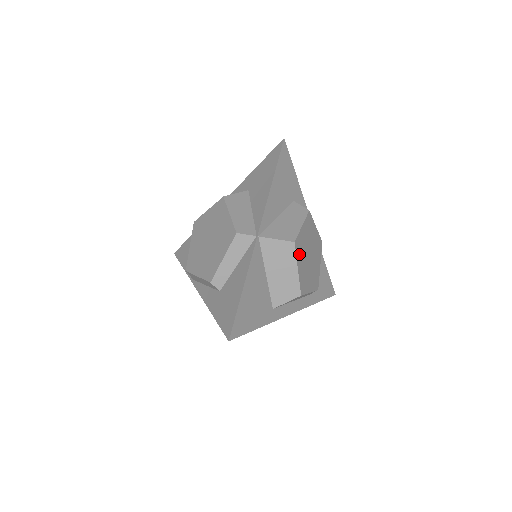
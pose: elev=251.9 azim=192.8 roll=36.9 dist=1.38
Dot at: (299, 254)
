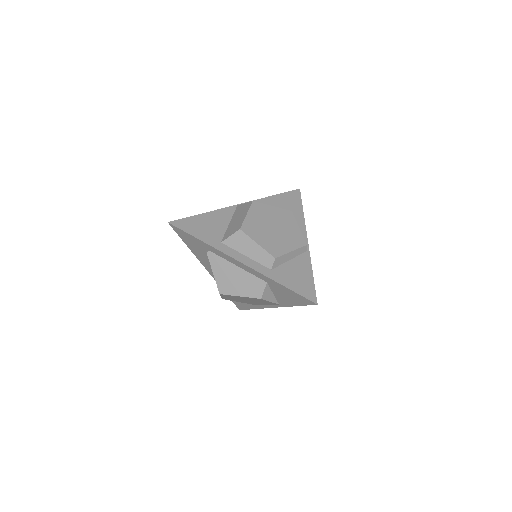
Dot at: (256, 212)
